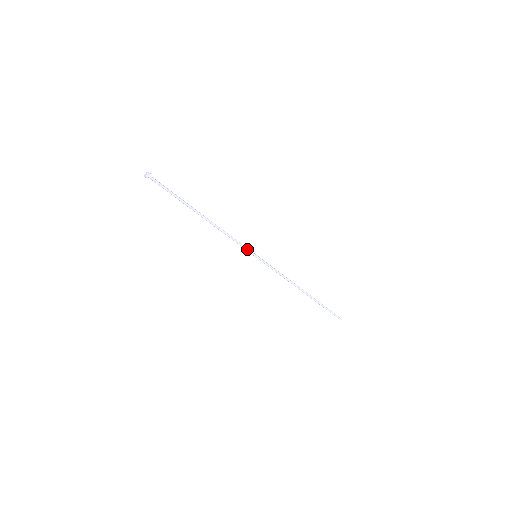
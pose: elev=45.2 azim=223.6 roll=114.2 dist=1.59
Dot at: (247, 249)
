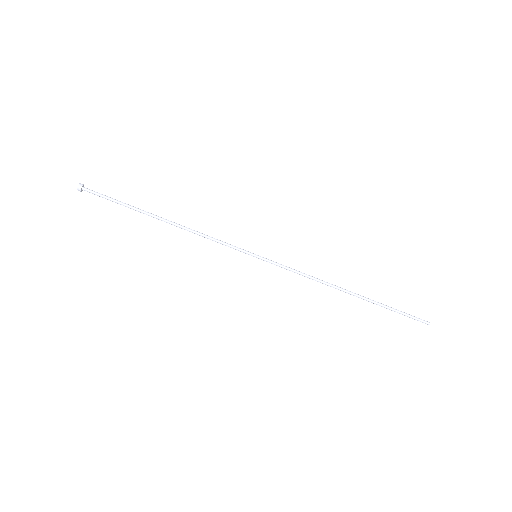
Dot at: (239, 249)
